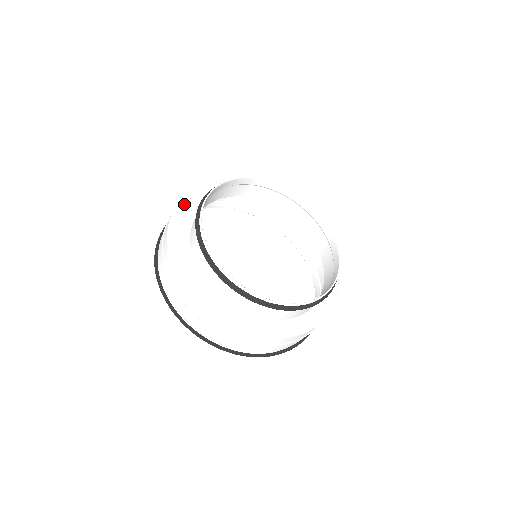
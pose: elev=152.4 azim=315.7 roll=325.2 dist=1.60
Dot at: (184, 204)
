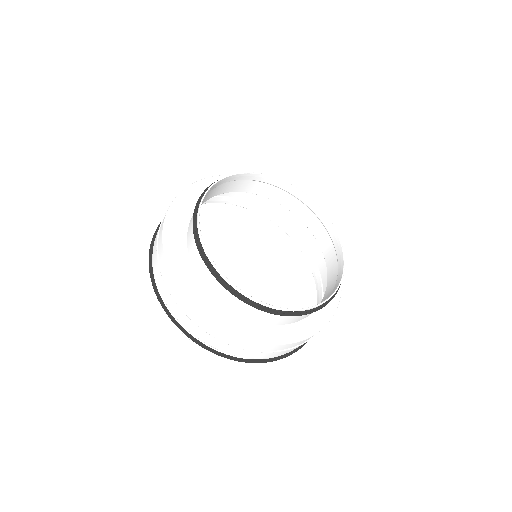
Dot at: (174, 212)
